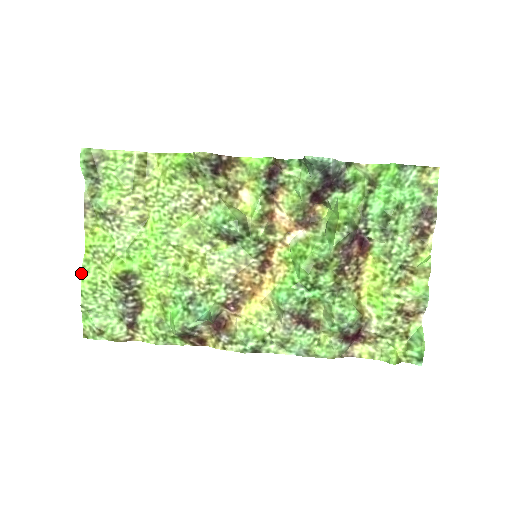
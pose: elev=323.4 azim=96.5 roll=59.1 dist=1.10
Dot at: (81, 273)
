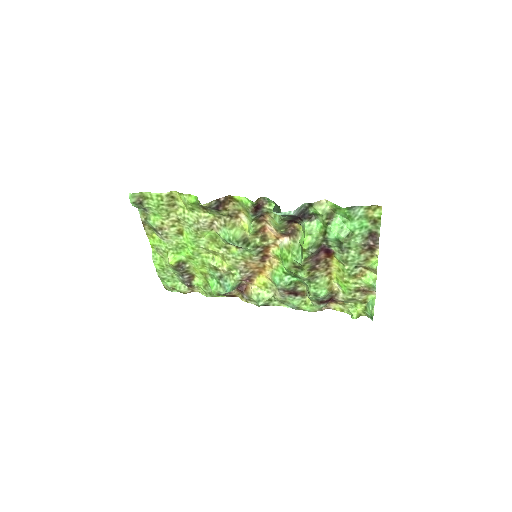
Dot at: occluded
